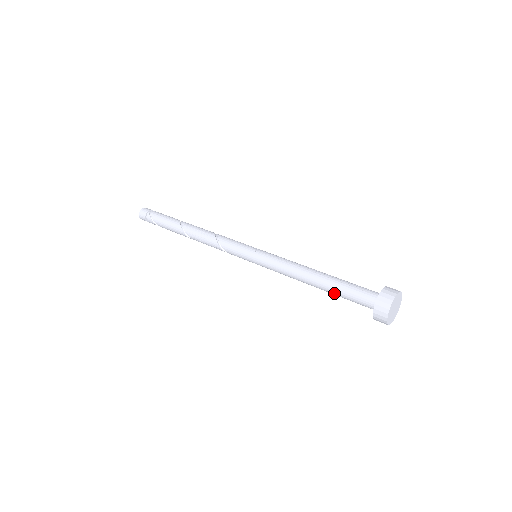
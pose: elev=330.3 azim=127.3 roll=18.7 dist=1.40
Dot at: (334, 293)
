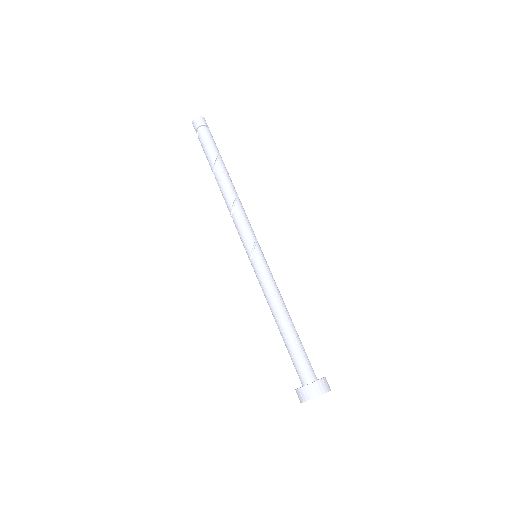
Dot at: occluded
